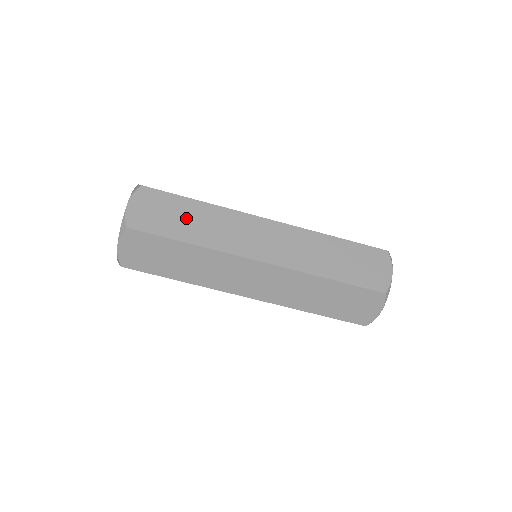
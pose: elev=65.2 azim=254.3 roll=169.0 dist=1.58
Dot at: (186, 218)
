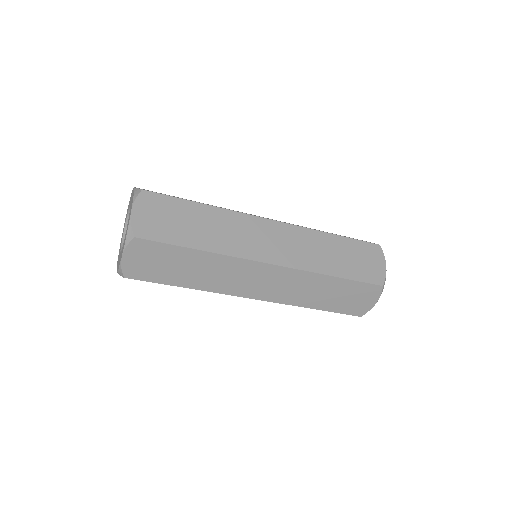
Dot at: (184, 267)
